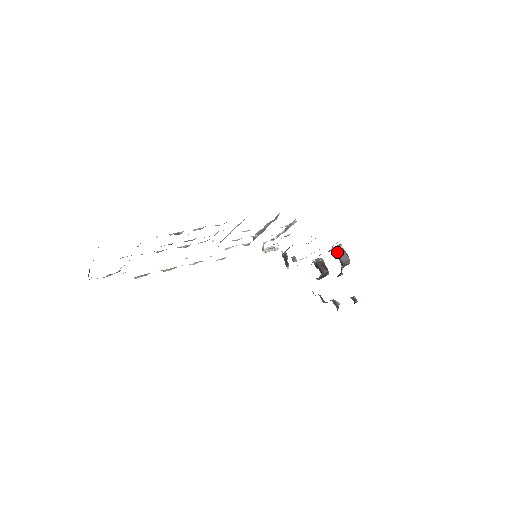
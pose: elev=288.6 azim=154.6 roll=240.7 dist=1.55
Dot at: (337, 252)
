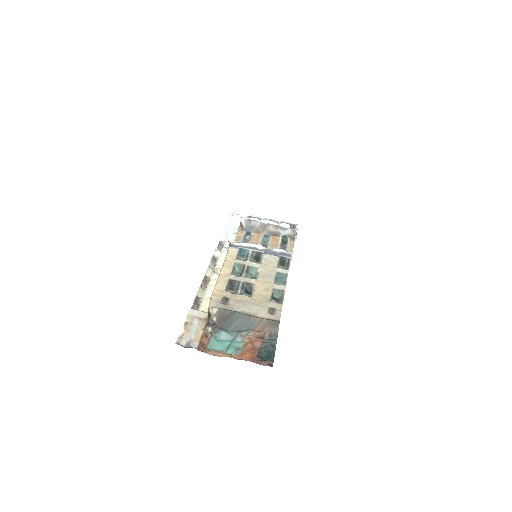
Dot at: occluded
